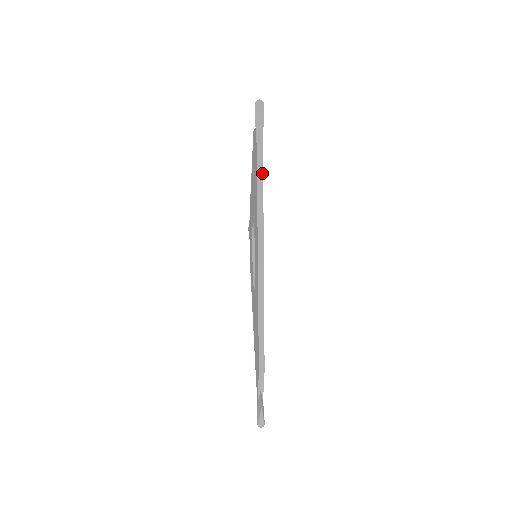
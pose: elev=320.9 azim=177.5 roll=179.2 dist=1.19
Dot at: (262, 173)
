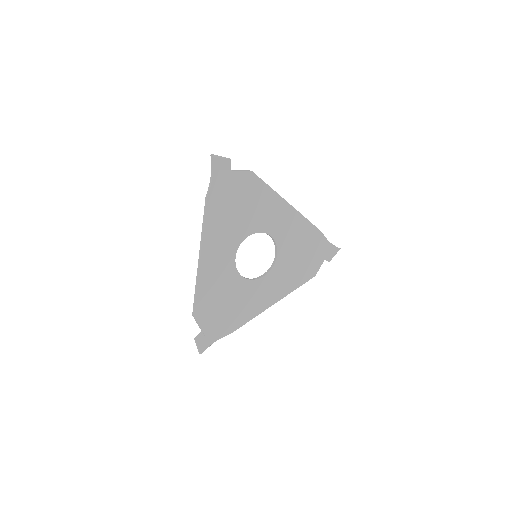
Dot at: (207, 198)
